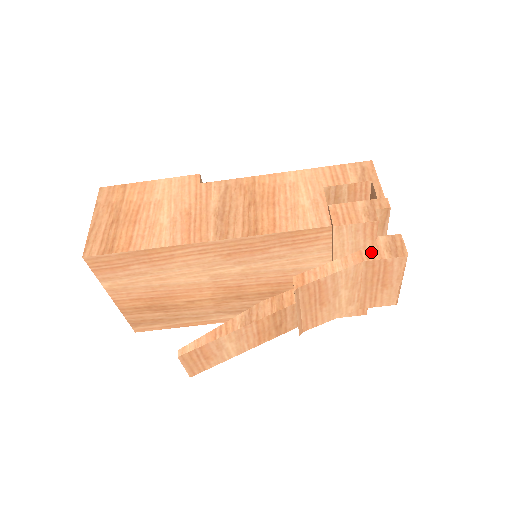
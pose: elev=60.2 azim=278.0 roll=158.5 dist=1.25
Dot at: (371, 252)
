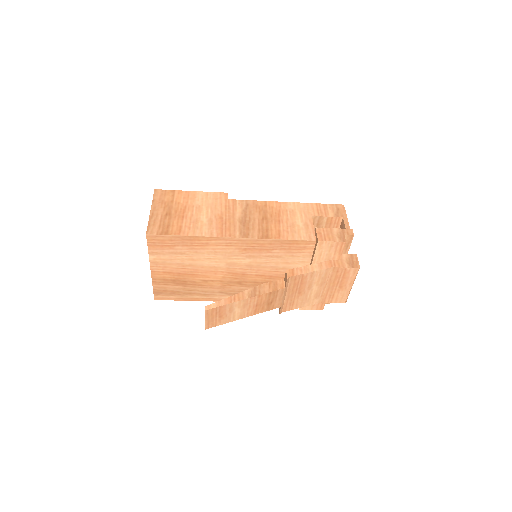
Dot at: (337, 262)
